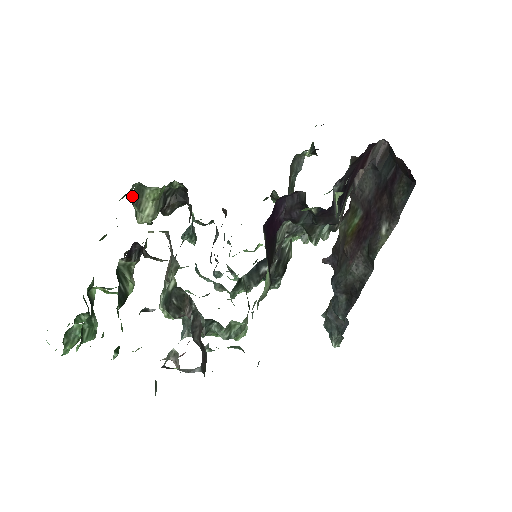
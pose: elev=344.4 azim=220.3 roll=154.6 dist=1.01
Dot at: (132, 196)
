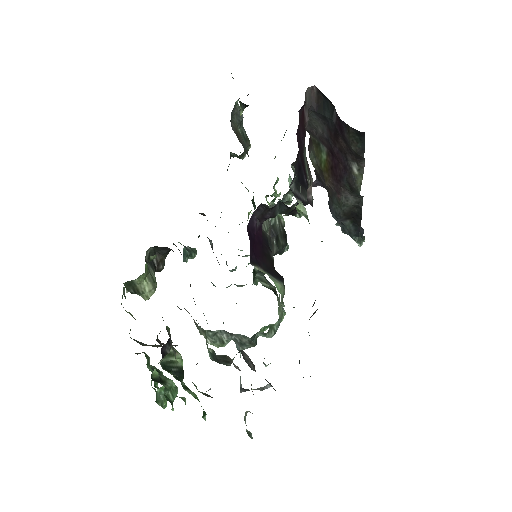
Dot at: (127, 291)
